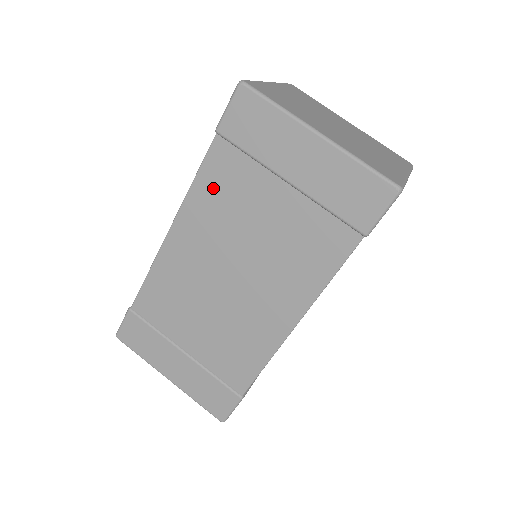
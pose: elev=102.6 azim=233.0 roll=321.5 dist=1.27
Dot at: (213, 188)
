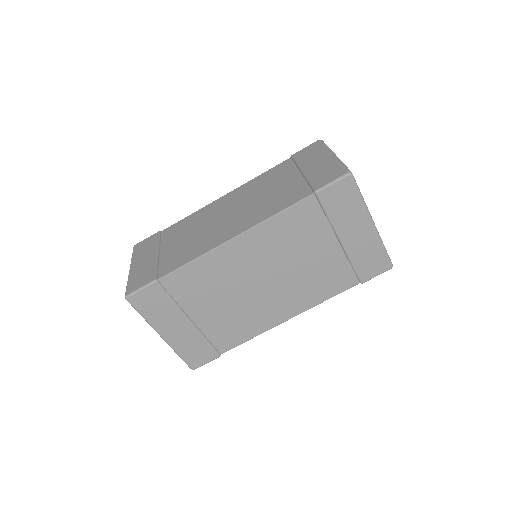
Dot at: (289, 224)
